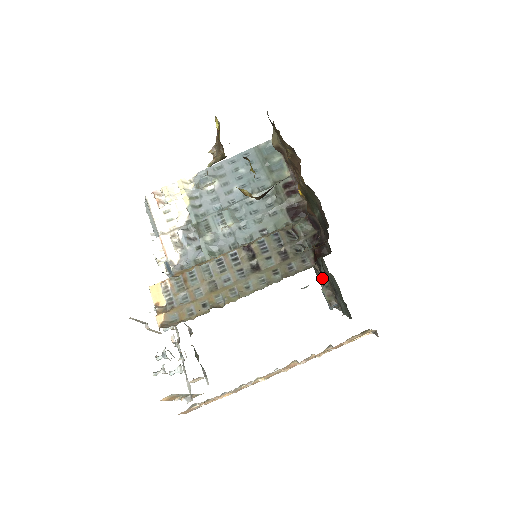
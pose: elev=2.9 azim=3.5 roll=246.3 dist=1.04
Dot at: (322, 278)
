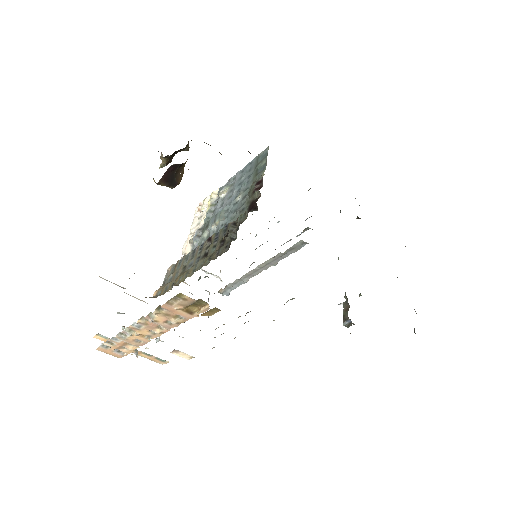
Dot at: (359, 294)
